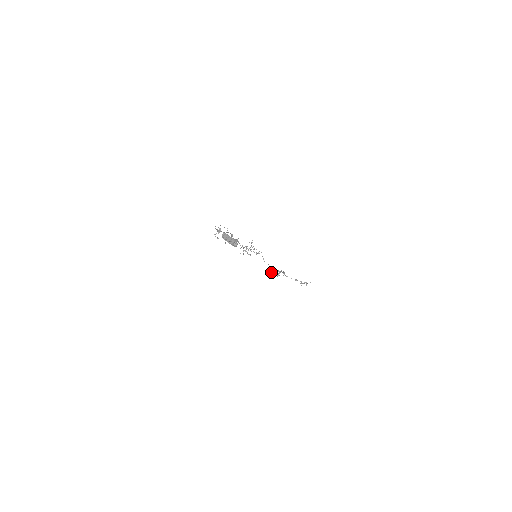
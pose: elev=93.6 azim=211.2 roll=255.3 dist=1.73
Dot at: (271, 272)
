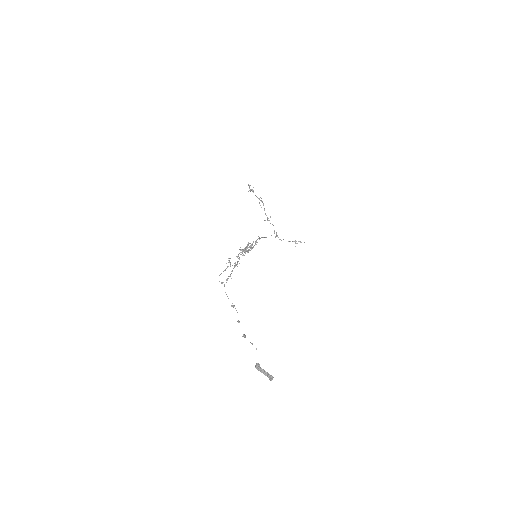
Dot at: (251, 189)
